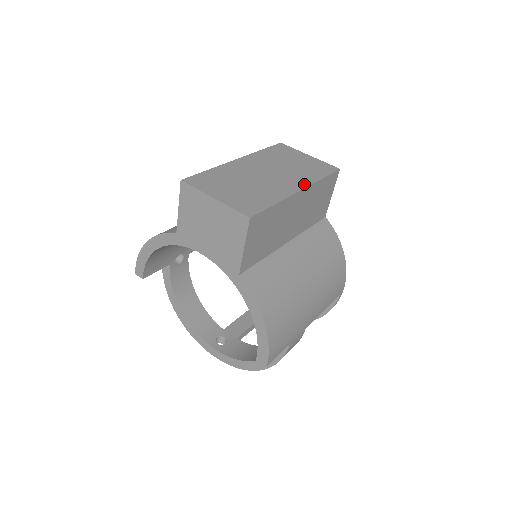
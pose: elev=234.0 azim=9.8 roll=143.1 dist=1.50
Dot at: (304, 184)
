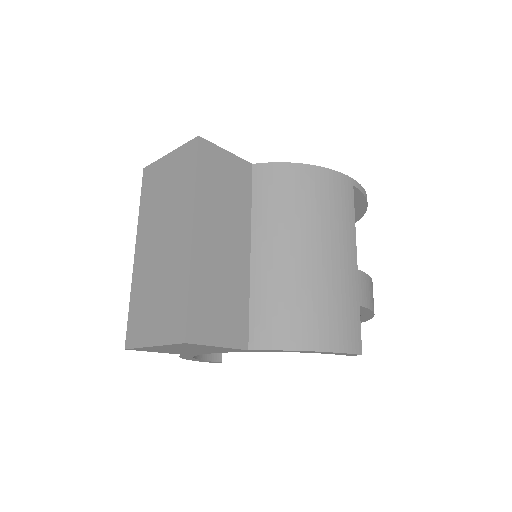
Dot at: (189, 217)
